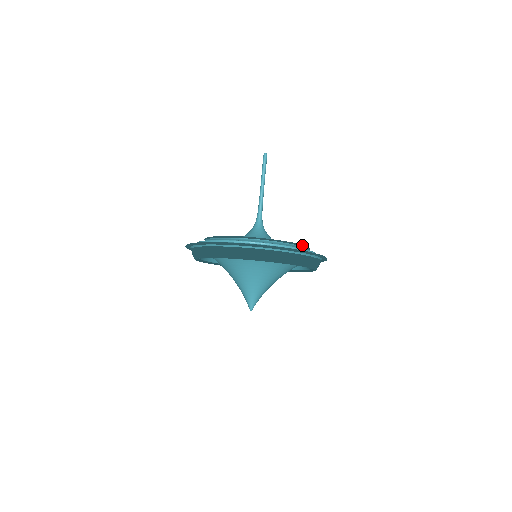
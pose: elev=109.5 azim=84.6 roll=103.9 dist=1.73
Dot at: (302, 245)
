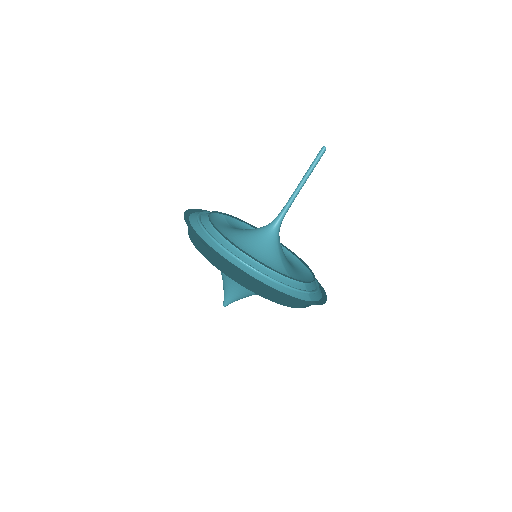
Dot at: (279, 272)
